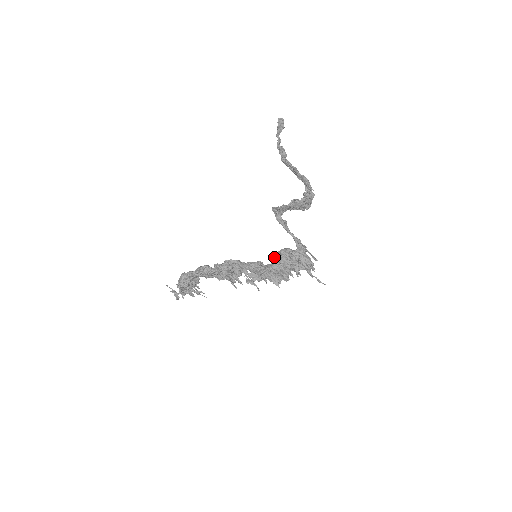
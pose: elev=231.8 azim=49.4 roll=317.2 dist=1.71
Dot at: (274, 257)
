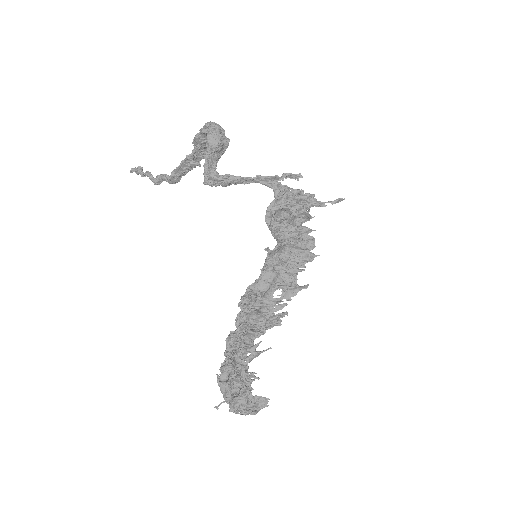
Dot at: (269, 227)
